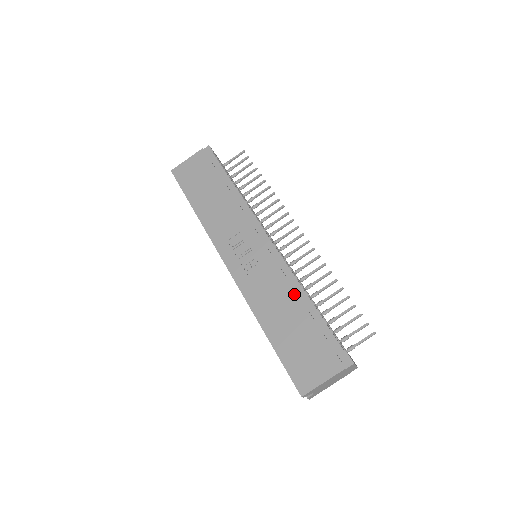
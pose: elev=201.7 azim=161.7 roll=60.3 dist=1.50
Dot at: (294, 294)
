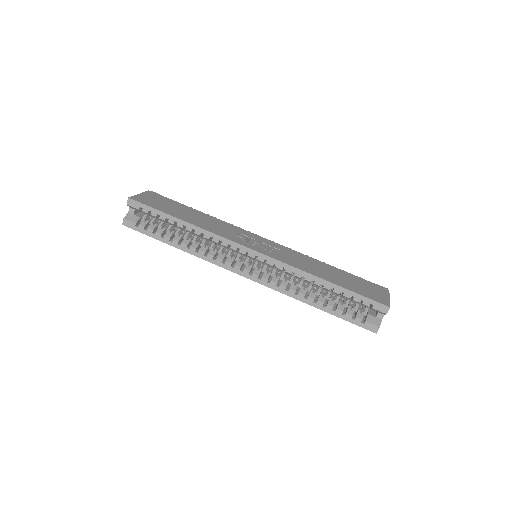
Dot at: (318, 261)
